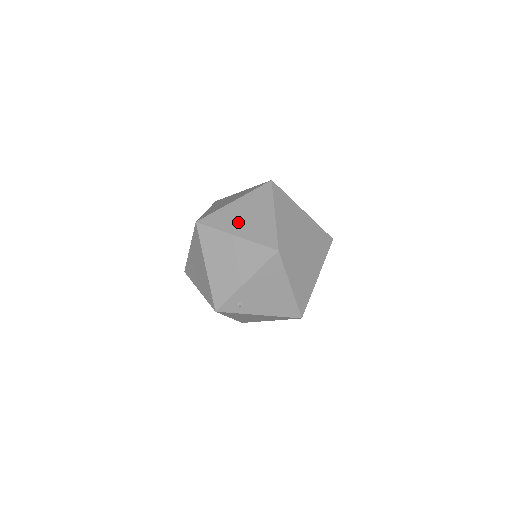
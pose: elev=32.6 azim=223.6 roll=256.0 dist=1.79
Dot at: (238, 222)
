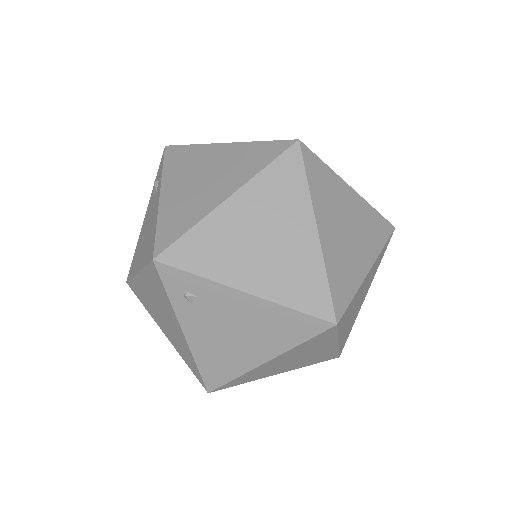
Dot at: (334, 218)
